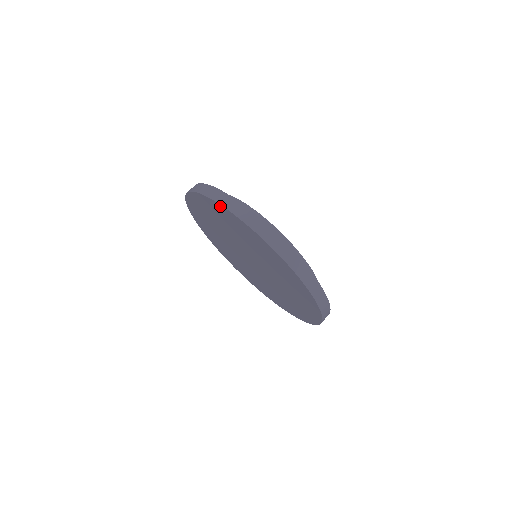
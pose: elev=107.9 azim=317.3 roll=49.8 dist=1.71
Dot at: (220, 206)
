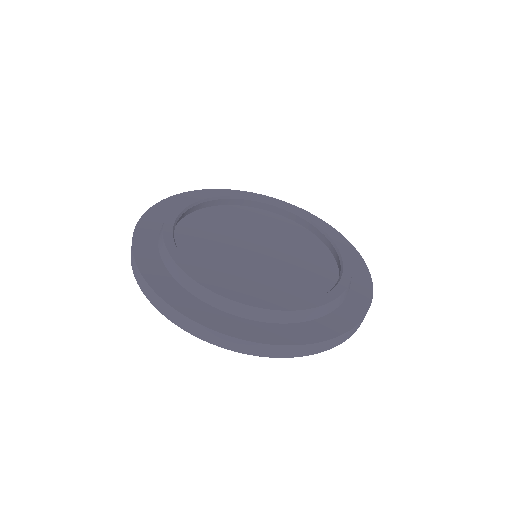
Dot at: (258, 352)
